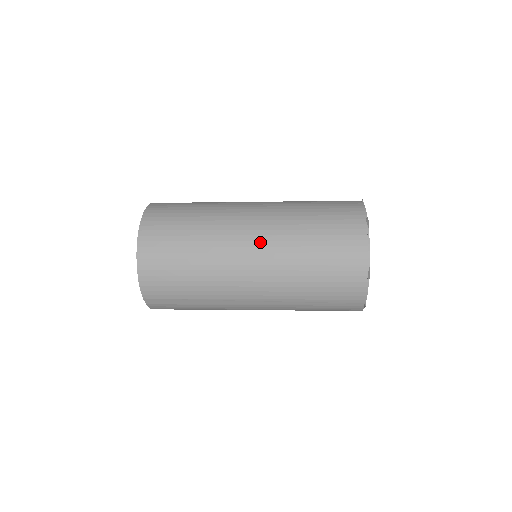
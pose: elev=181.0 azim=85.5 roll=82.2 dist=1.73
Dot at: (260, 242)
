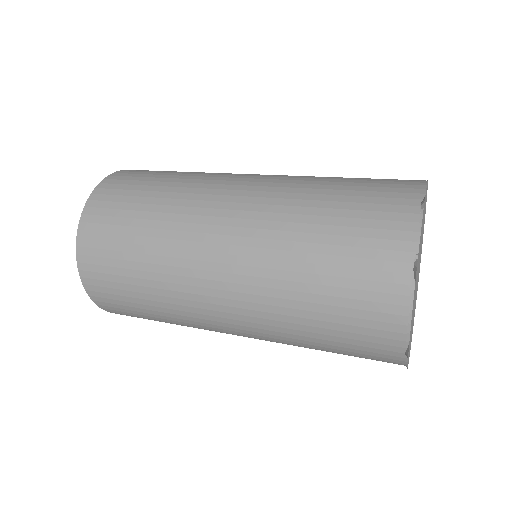
Dot at: (233, 285)
